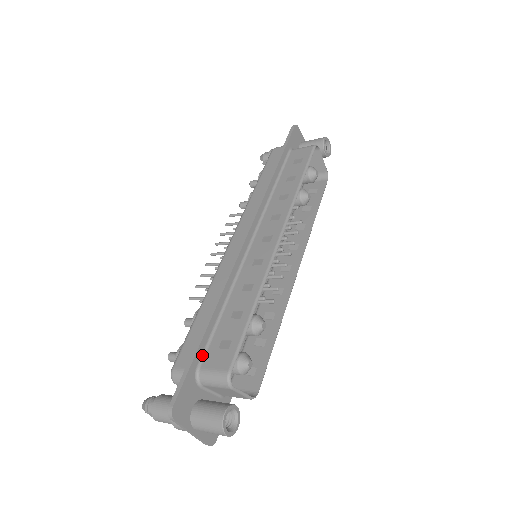
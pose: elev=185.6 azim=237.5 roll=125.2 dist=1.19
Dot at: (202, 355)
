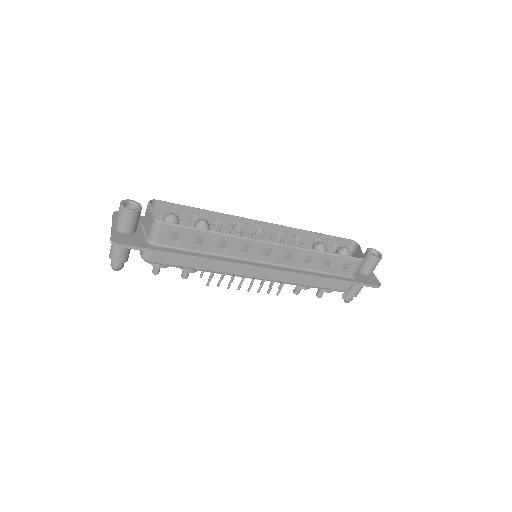
Dot at: occluded
